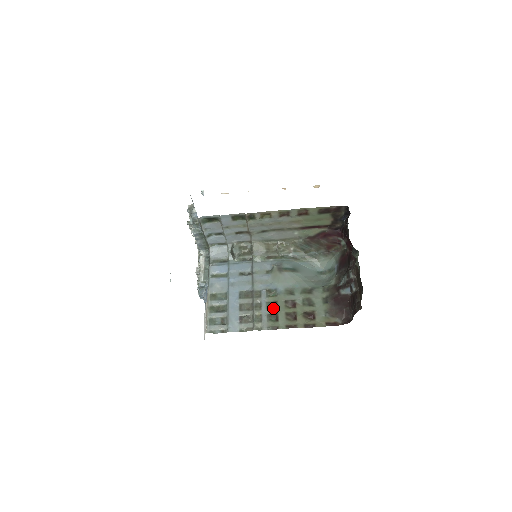
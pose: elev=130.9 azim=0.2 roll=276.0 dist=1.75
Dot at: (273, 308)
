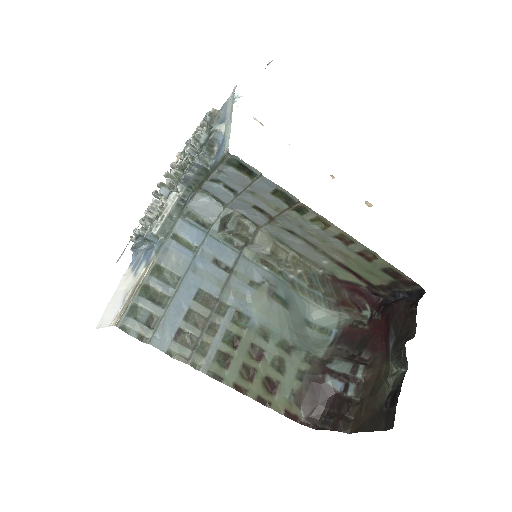
Dot at: (231, 344)
